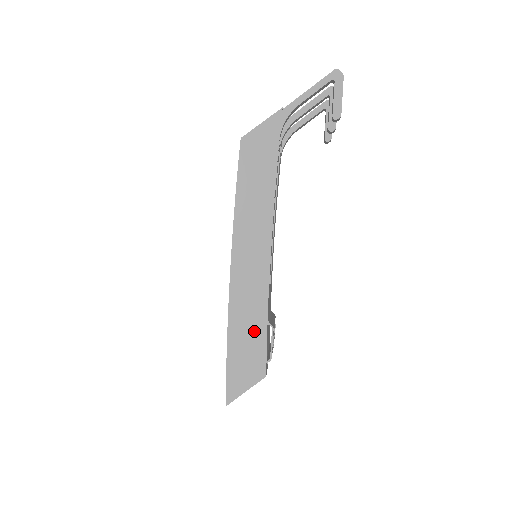
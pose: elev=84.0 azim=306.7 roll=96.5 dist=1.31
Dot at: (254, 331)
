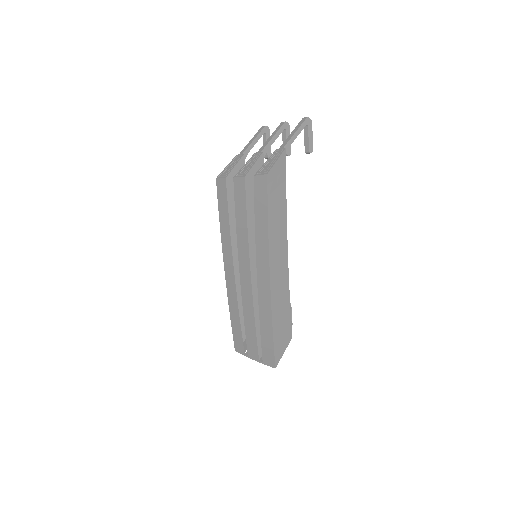
Dot at: (284, 311)
